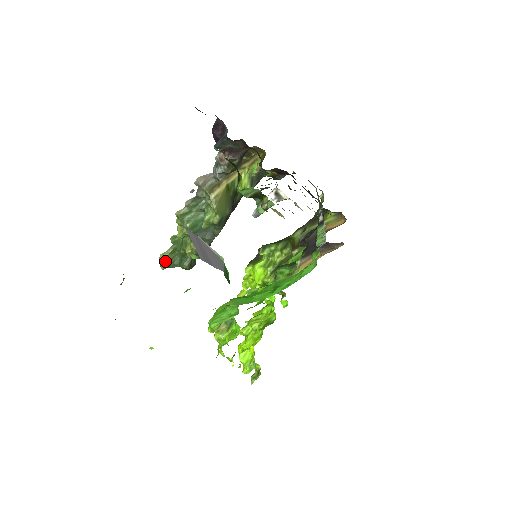
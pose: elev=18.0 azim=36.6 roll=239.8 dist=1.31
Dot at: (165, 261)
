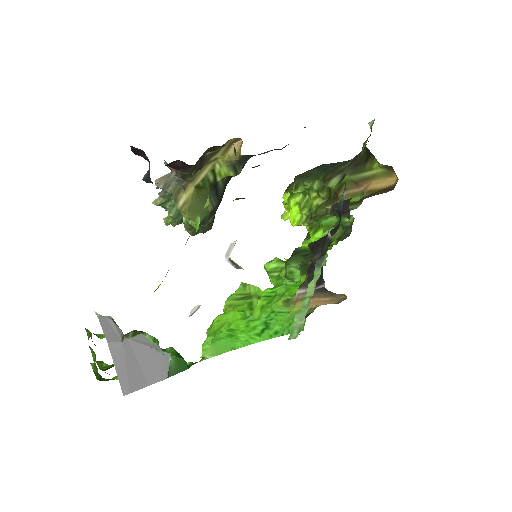
Dot at: (173, 222)
